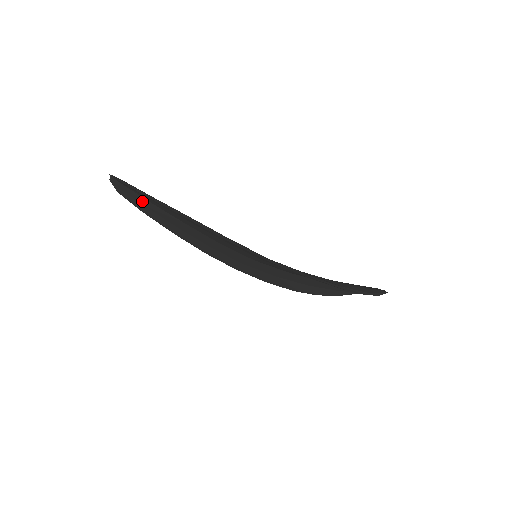
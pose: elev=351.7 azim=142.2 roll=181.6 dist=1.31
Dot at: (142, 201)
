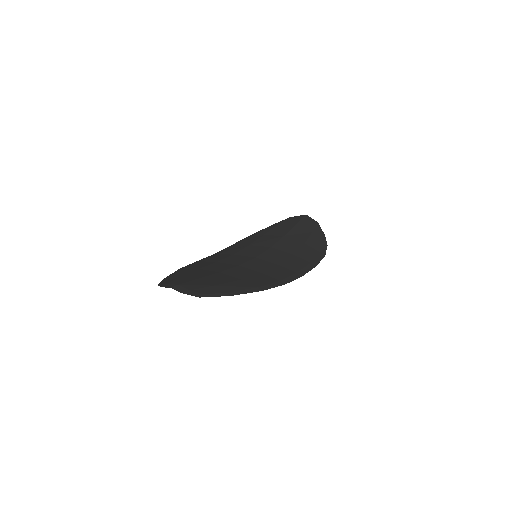
Dot at: occluded
